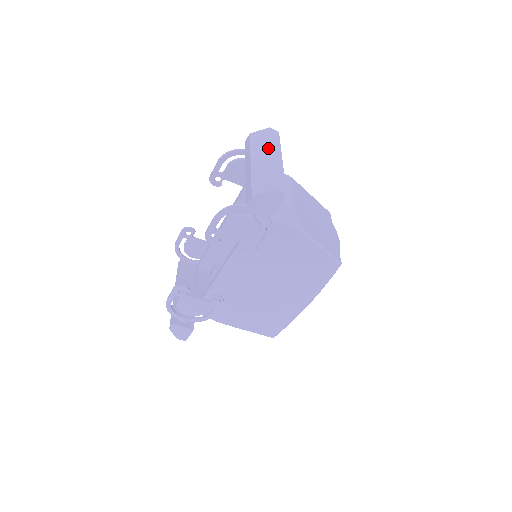
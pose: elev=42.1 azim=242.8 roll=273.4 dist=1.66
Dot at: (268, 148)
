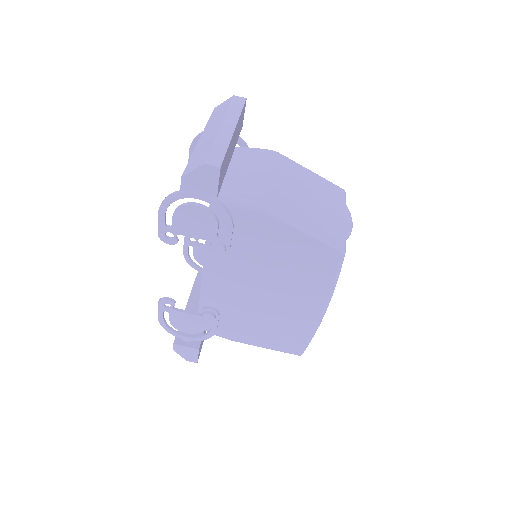
Dot at: (221, 118)
